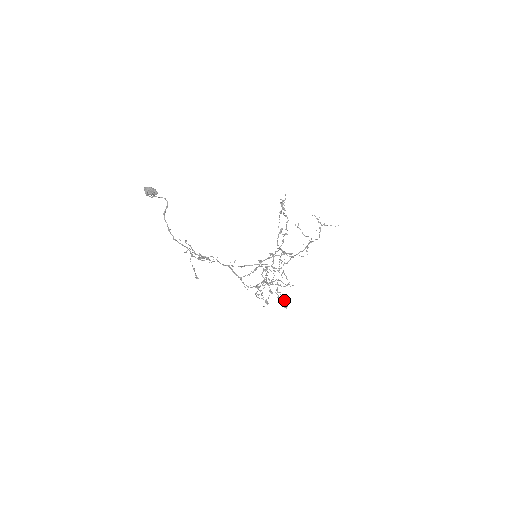
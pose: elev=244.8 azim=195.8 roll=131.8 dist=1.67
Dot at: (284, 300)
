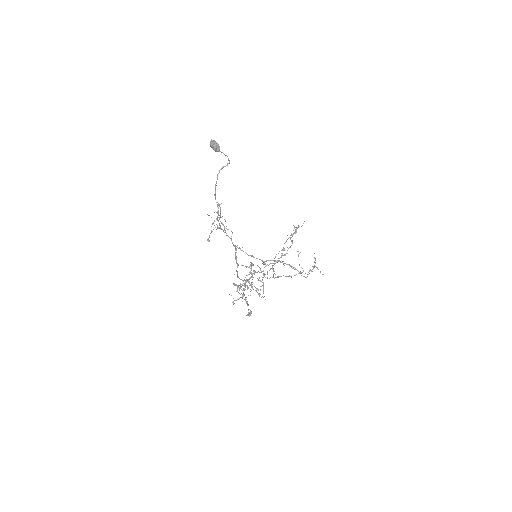
Dot at: occluded
